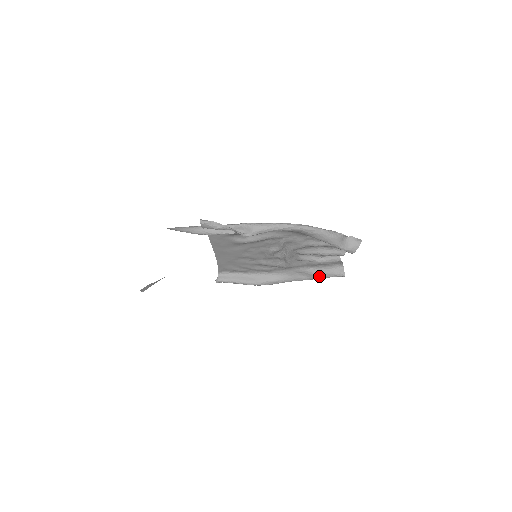
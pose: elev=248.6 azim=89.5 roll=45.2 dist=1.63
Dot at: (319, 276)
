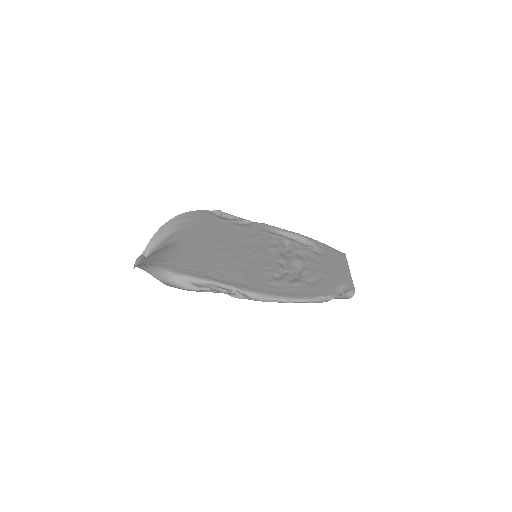
Dot at: occluded
